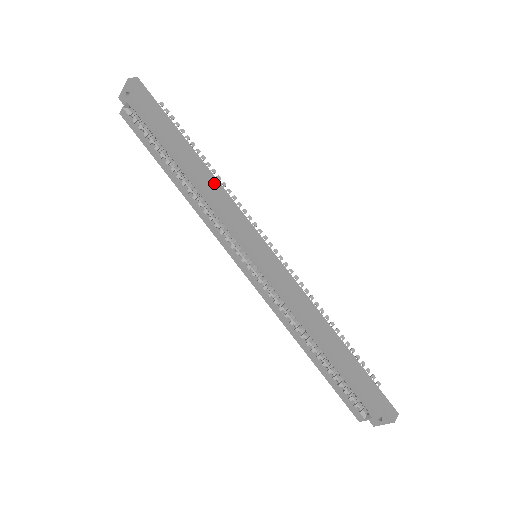
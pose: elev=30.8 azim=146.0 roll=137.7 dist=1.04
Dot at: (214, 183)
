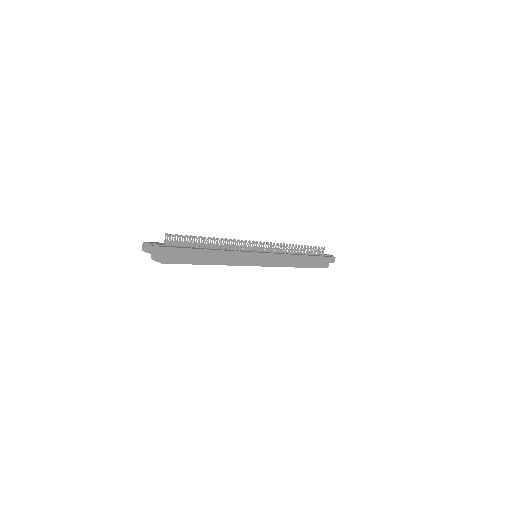
Dot at: (225, 255)
